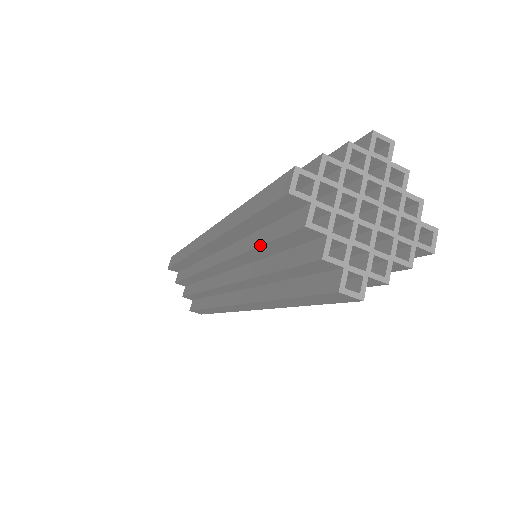
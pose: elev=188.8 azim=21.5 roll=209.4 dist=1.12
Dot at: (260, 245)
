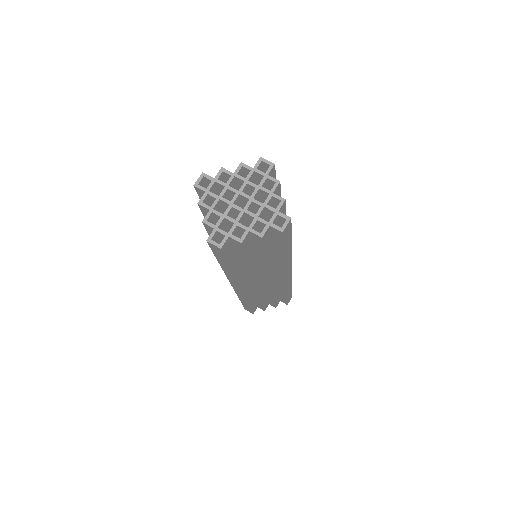
Dot at: occluded
